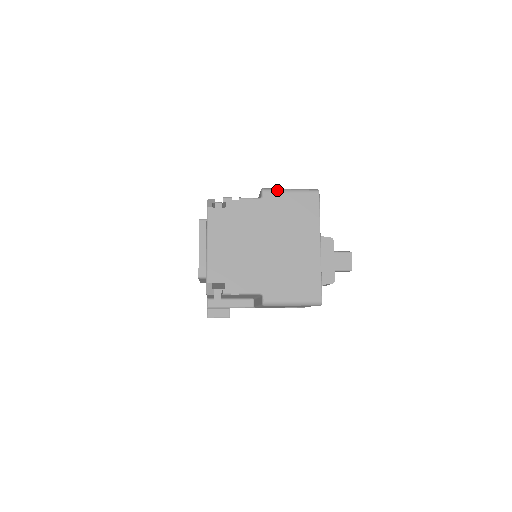
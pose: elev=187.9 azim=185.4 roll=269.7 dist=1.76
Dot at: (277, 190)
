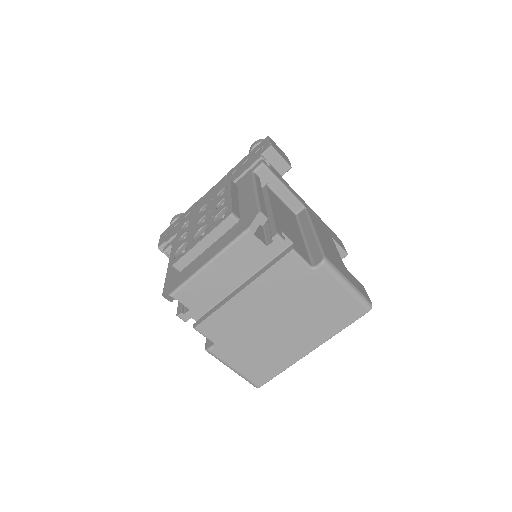
Dot at: (336, 275)
